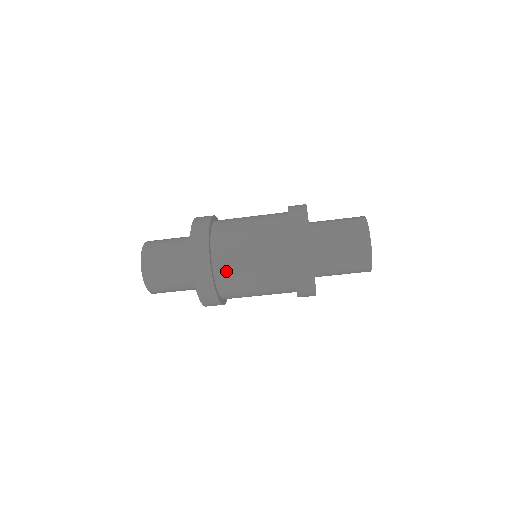
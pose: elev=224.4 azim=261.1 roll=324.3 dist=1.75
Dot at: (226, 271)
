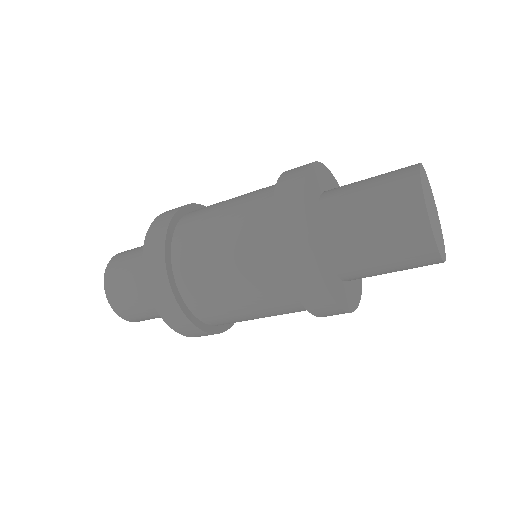
Dot at: (203, 303)
